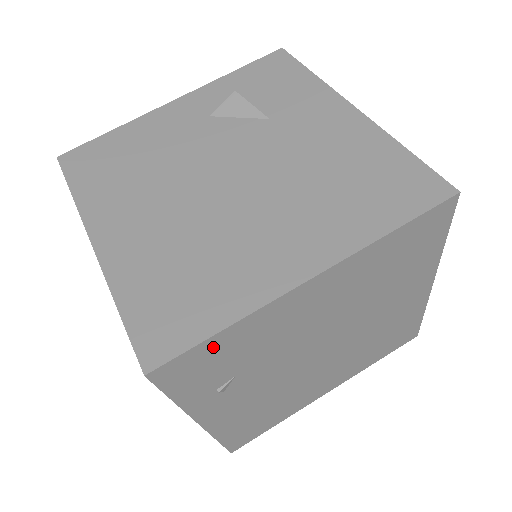
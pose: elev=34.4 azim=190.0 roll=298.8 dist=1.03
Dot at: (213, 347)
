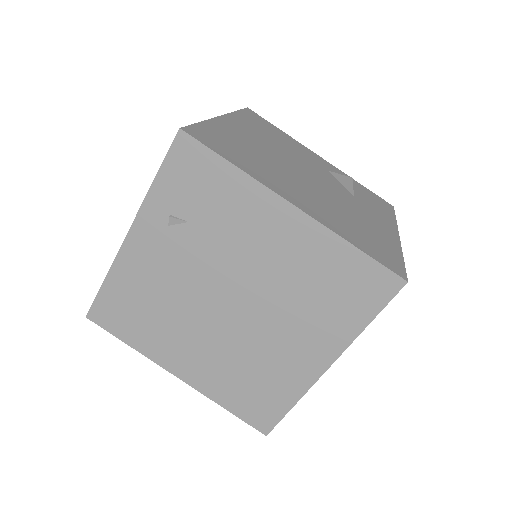
Dot at: (214, 169)
